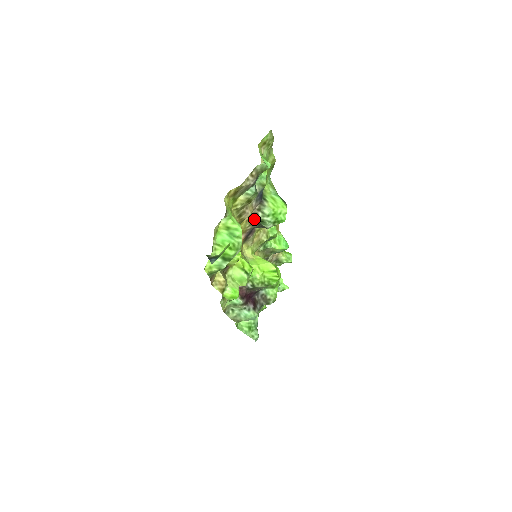
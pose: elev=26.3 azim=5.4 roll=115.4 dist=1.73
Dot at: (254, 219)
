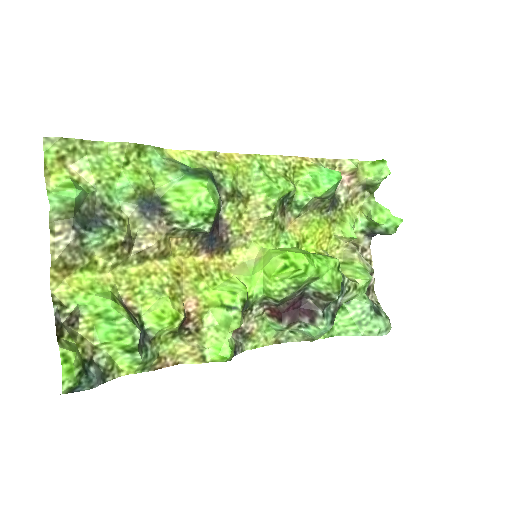
Dot at: (183, 234)
